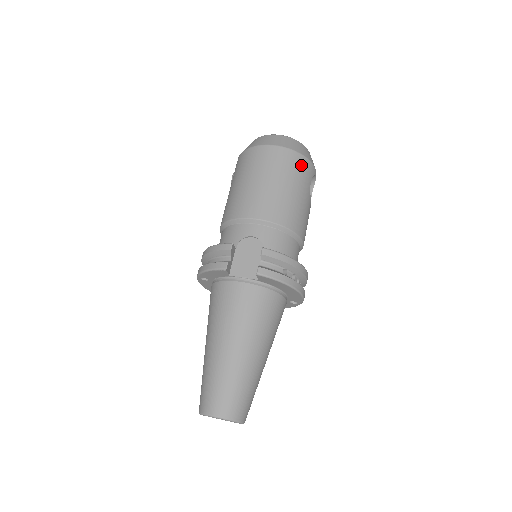
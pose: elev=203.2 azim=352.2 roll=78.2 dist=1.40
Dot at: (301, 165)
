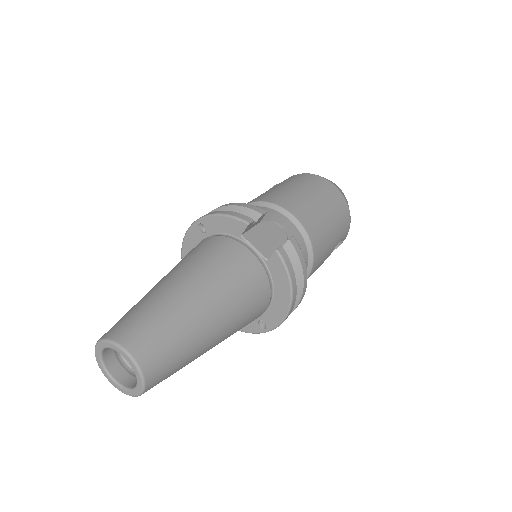
Dot at: (345, 219)
